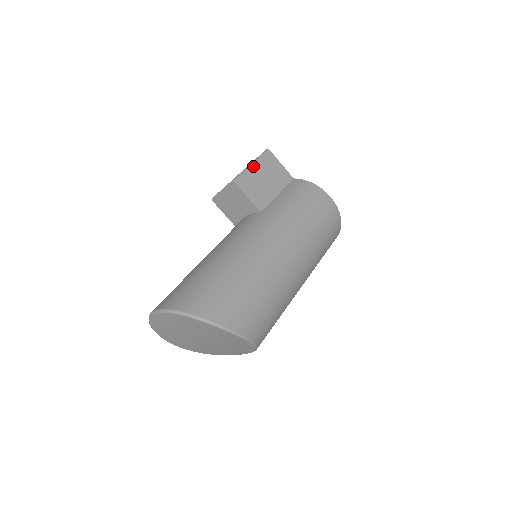
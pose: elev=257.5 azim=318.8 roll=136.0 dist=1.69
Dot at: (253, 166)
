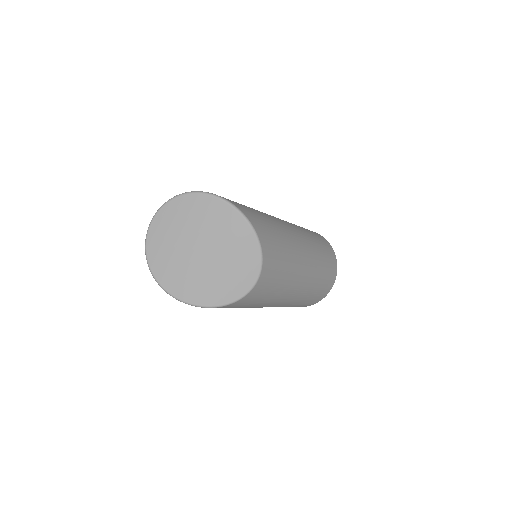
Dot at: occluded
